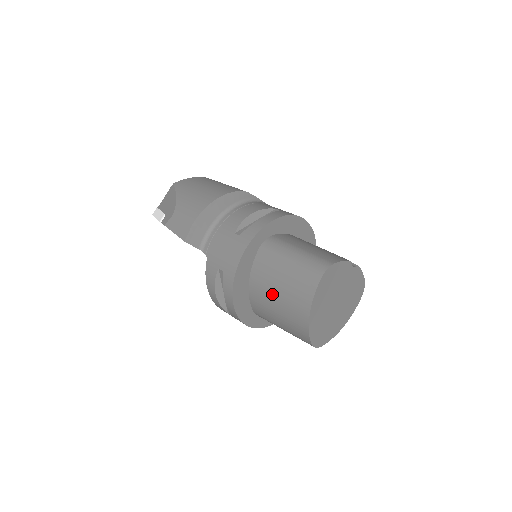
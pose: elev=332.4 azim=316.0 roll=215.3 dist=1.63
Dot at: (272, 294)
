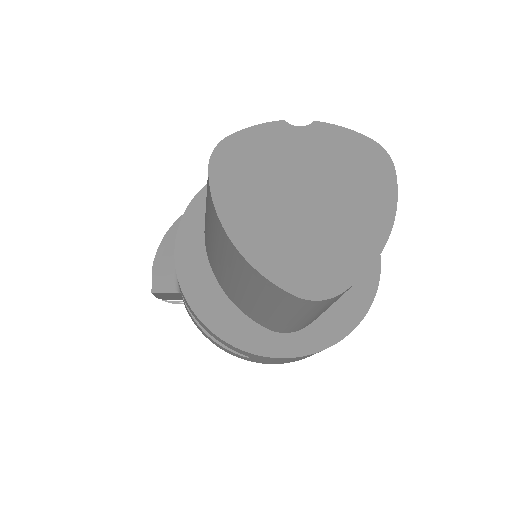
Dot at: (221, 267)
